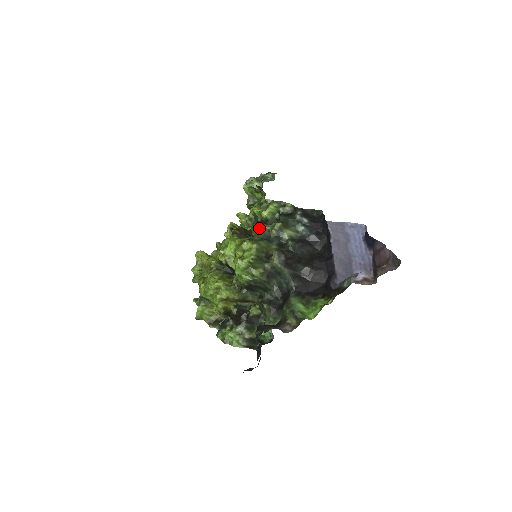
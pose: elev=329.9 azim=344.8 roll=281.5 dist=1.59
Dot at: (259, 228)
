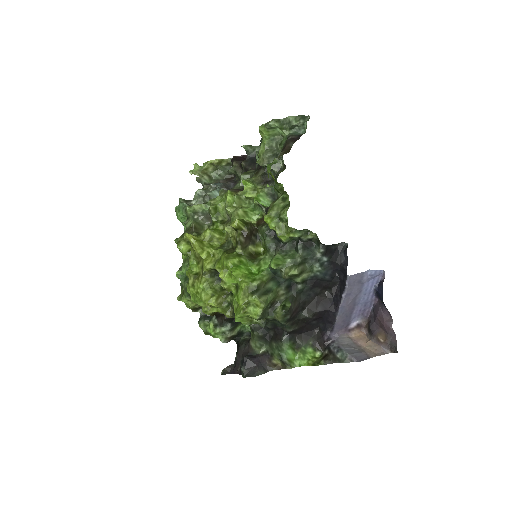
Dot at: (271, 267)
